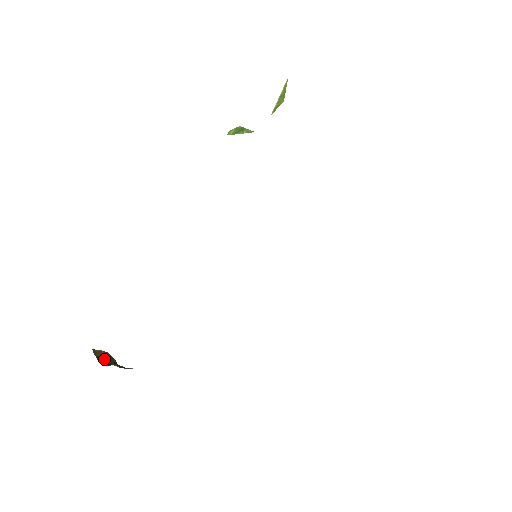
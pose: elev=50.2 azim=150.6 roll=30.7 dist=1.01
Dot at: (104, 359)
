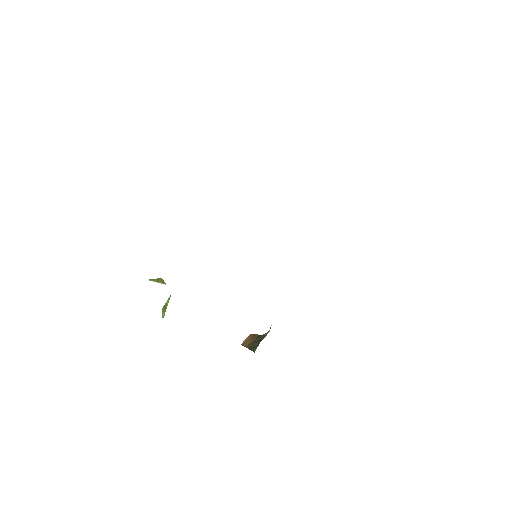
Dot at: (252, 343)
